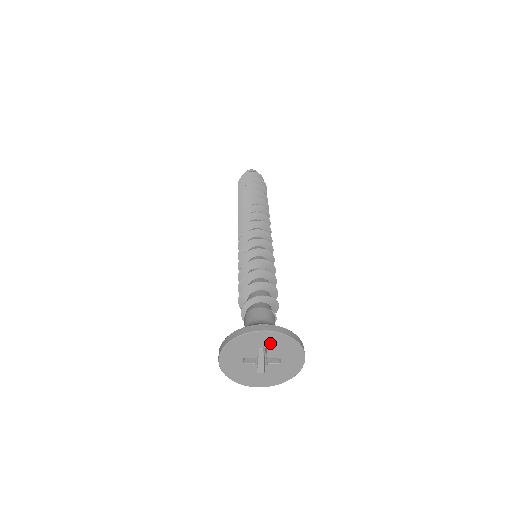
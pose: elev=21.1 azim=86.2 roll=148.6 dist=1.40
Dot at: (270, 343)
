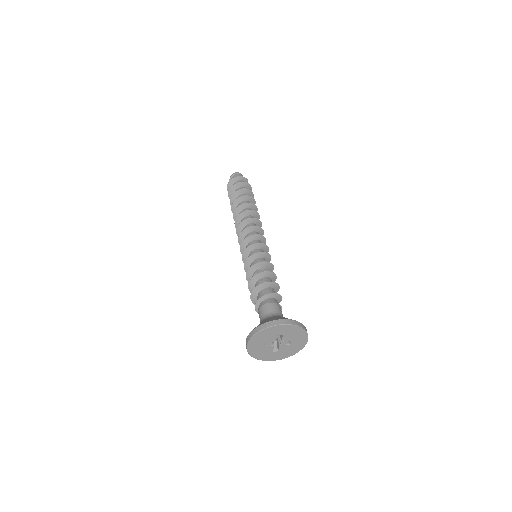
Dot at: (286, 332)
